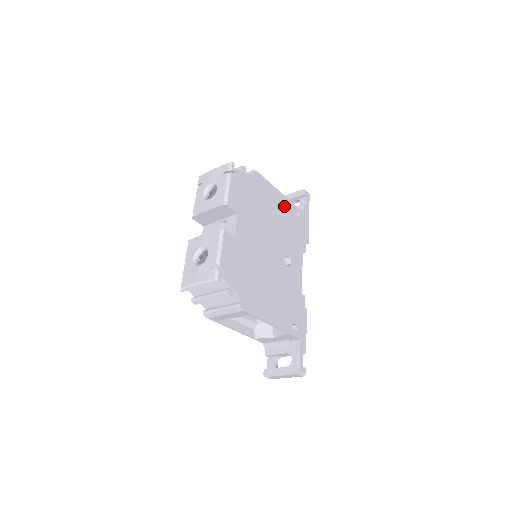
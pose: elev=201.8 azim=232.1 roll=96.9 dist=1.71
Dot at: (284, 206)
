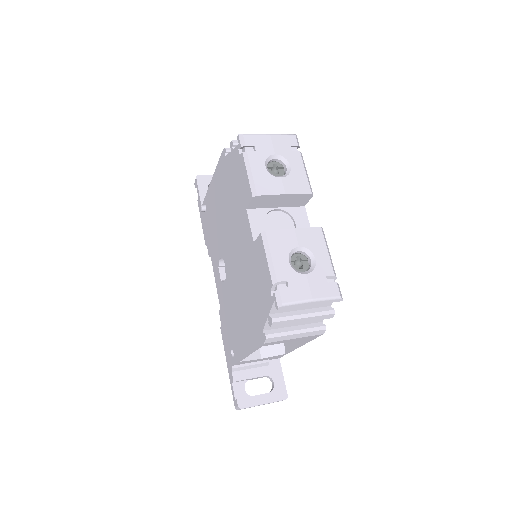
Dot at: occluded
